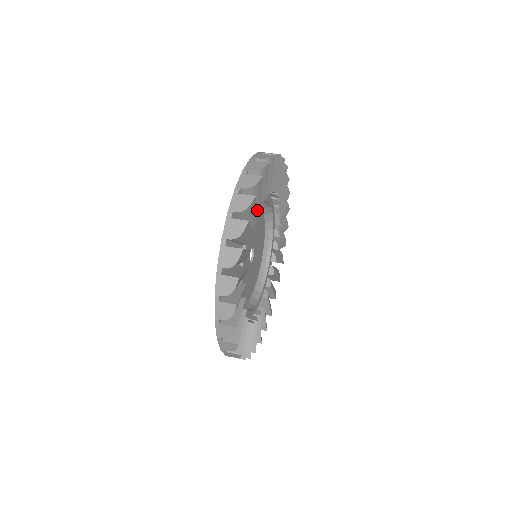
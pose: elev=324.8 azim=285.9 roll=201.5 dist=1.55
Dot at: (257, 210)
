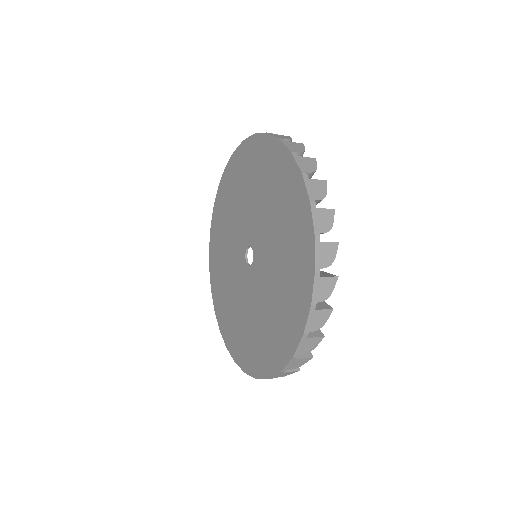
Dot at: occluded
